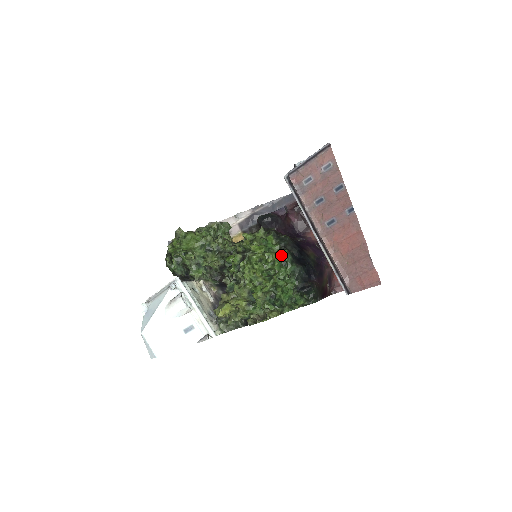
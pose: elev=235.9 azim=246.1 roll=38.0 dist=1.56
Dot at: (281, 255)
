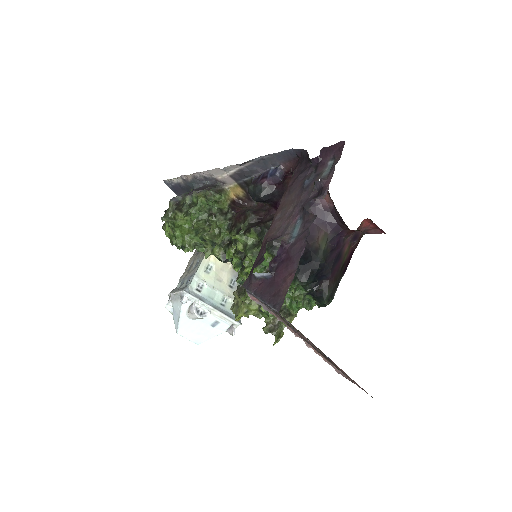
Dot at: occluded
